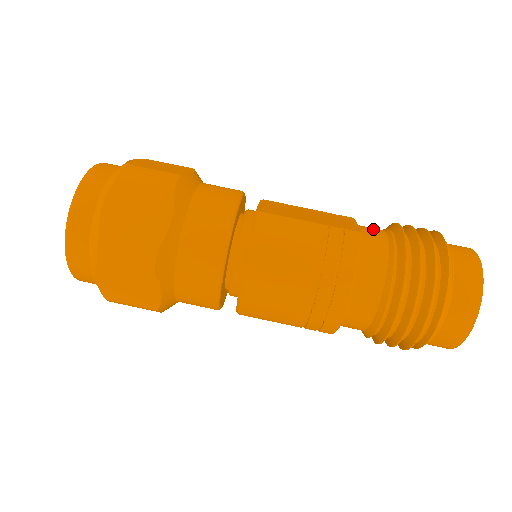
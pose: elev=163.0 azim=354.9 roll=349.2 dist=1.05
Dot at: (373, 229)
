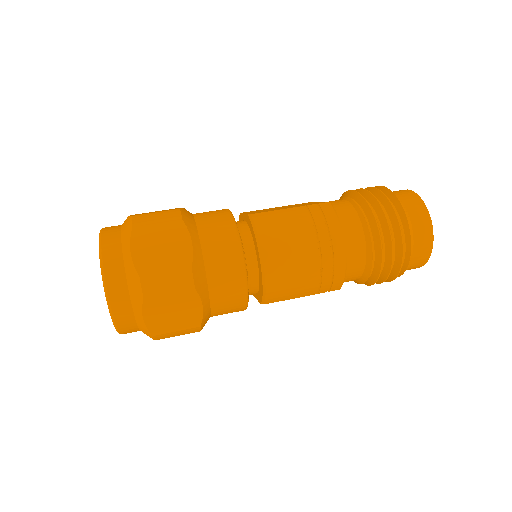
Dot at: (334, 201)
